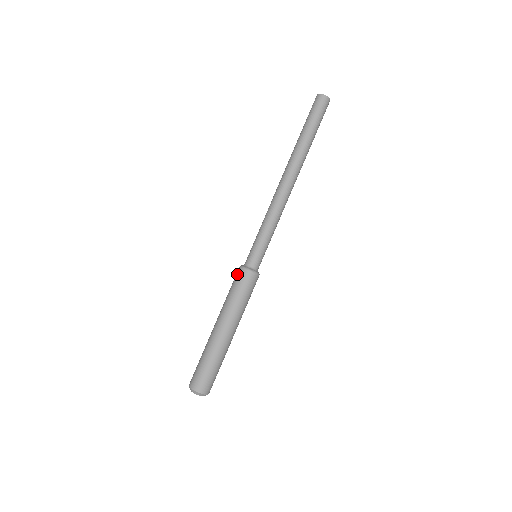
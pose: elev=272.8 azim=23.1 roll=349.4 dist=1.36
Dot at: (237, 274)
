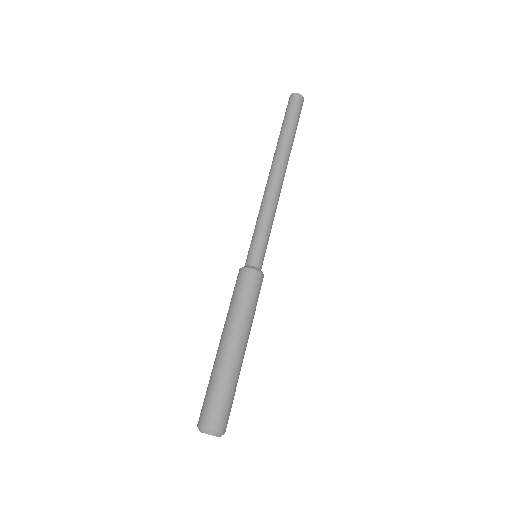
Dot at: (248, 277)
